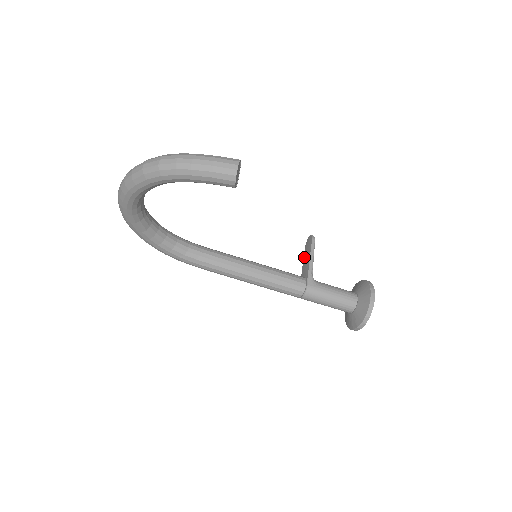
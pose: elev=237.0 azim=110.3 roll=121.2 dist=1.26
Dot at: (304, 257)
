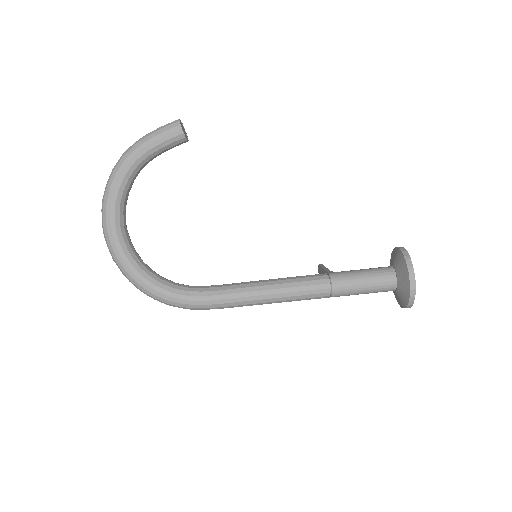
Dot at: occluded
